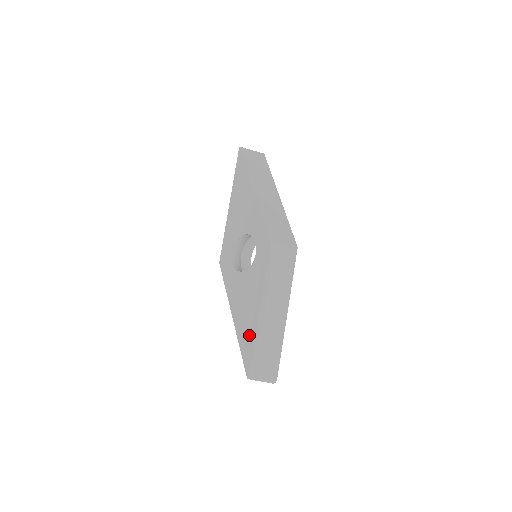
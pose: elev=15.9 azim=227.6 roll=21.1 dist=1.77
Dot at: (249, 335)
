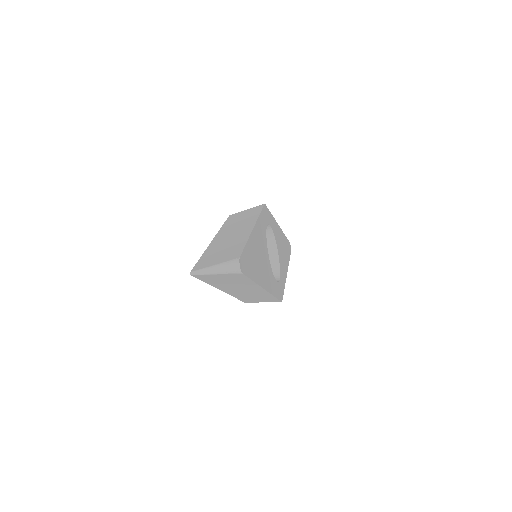
Dot at: occluded
